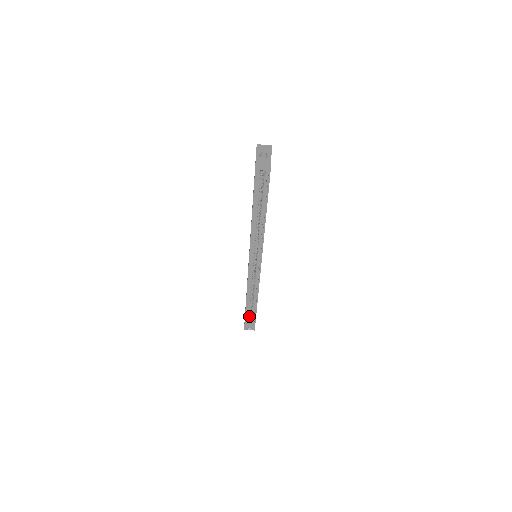
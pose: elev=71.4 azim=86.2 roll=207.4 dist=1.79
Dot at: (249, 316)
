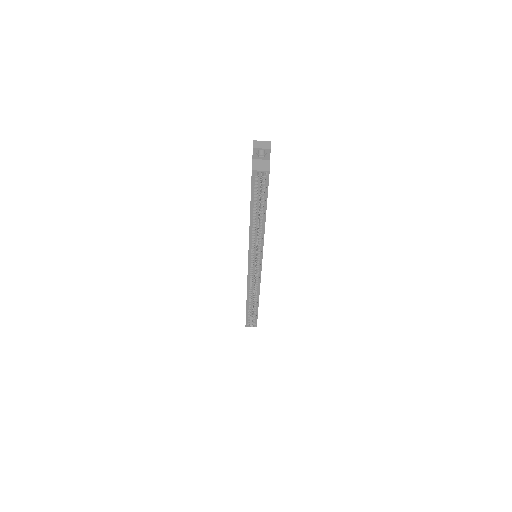
Dot at: occluded
